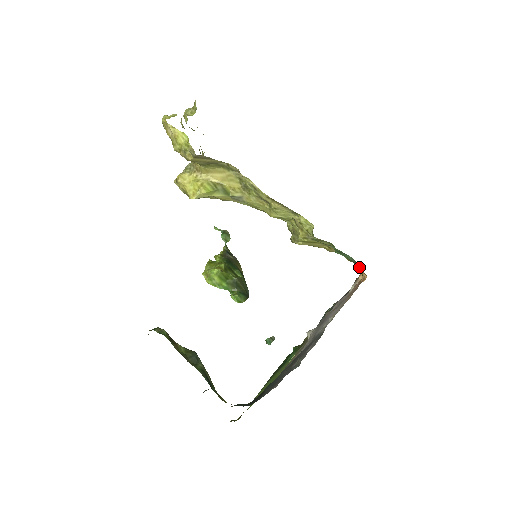
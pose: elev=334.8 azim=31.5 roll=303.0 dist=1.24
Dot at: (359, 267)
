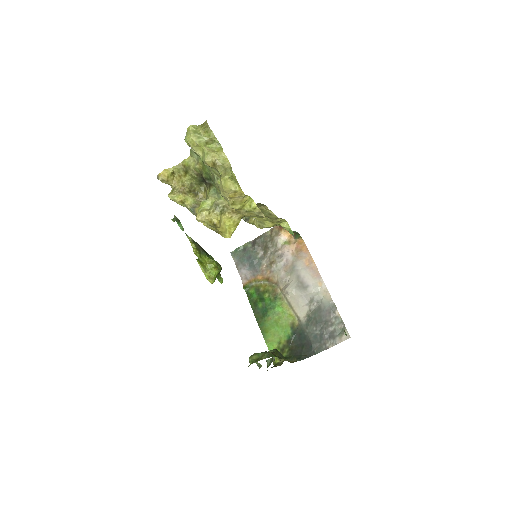
Dot at: (296, 234)
